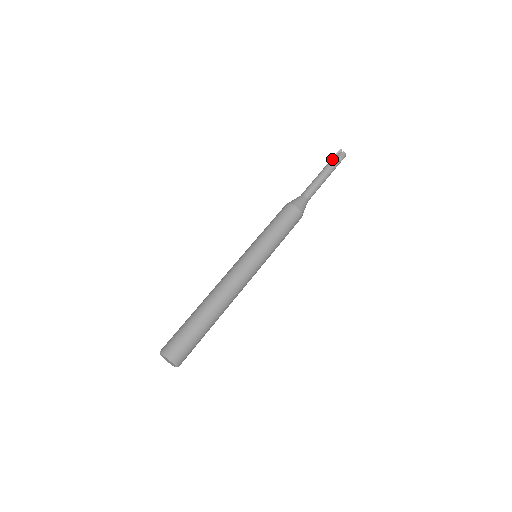
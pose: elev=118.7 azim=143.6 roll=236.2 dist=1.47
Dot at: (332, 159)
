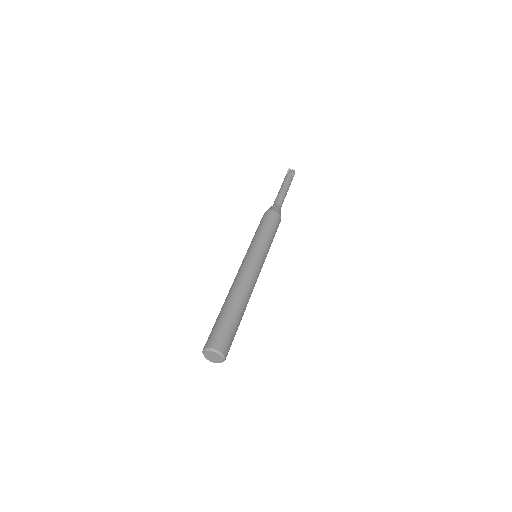
Dot at: (286, 176)
